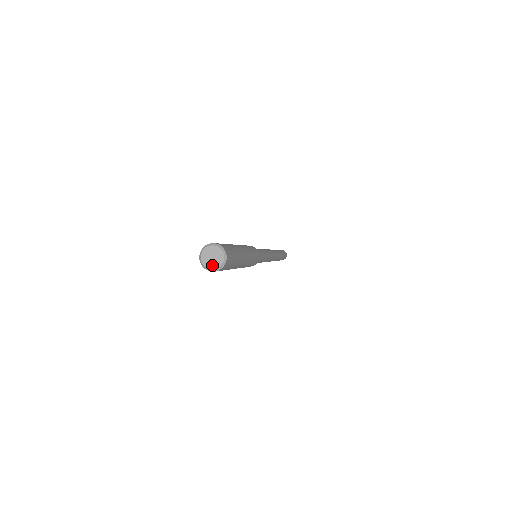
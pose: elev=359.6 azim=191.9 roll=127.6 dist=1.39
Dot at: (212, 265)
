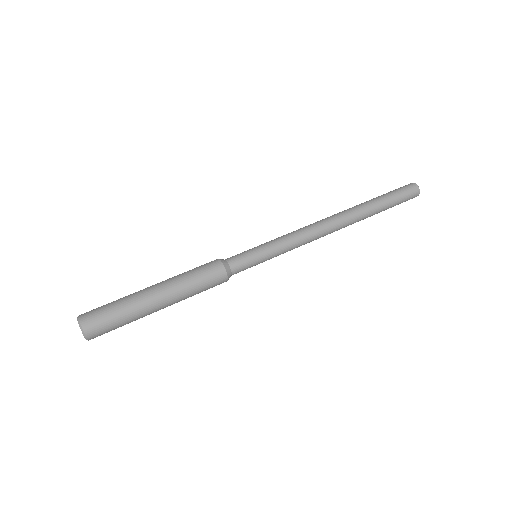
Dot at: occluded
